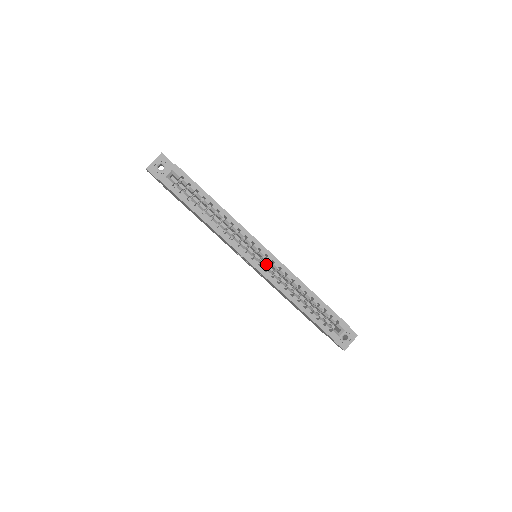
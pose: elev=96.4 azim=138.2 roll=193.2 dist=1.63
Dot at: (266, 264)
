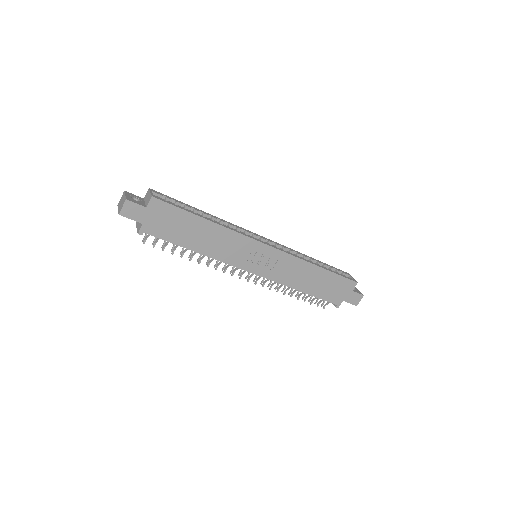
Dot at: occluded
